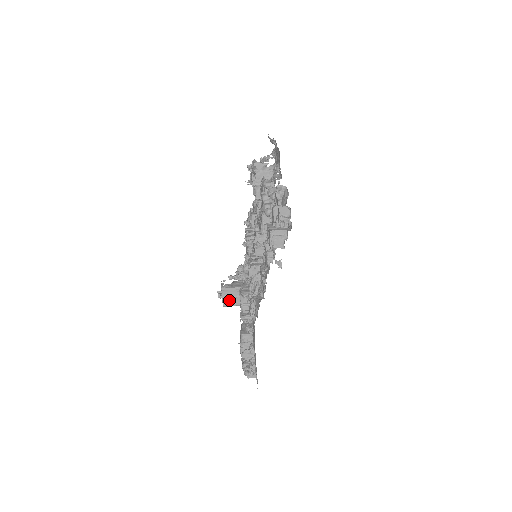
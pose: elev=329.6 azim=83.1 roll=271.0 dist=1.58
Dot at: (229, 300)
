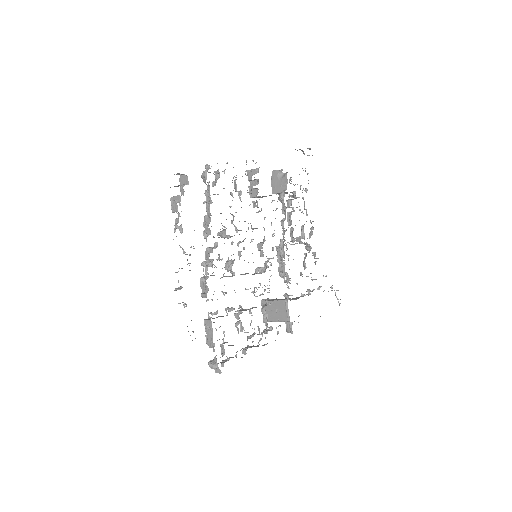
Dot at: (268, 314)
